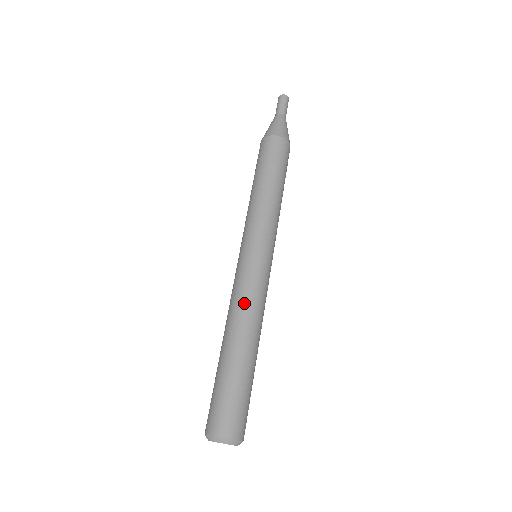
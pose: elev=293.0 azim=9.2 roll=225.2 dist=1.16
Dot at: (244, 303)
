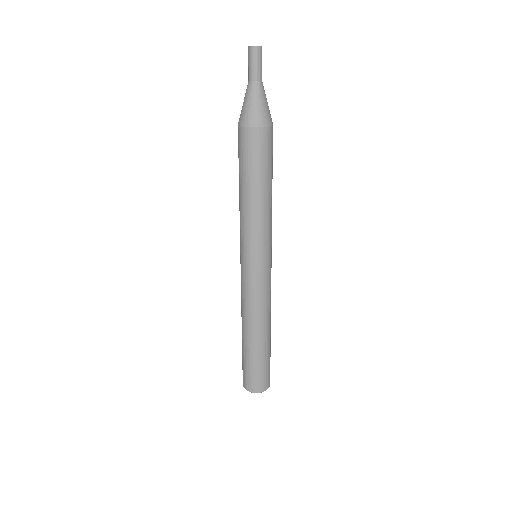
Dot at: (252, 308)
